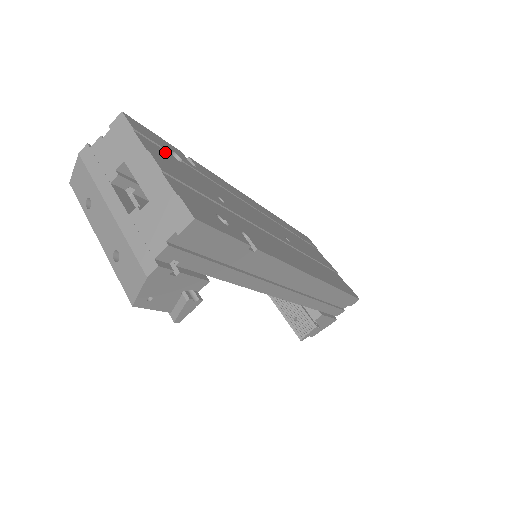
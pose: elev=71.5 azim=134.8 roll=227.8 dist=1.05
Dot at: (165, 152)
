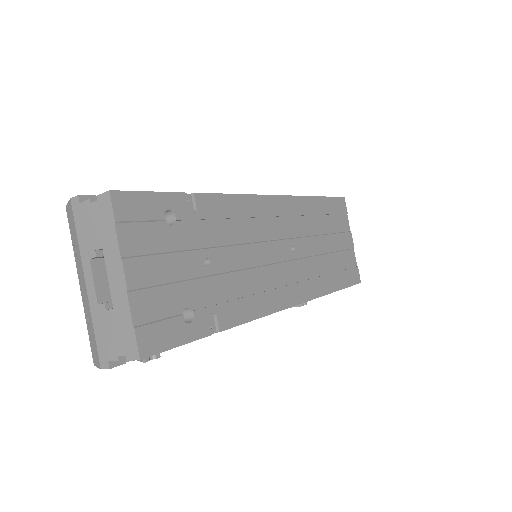
Dot at: (153, 226)
